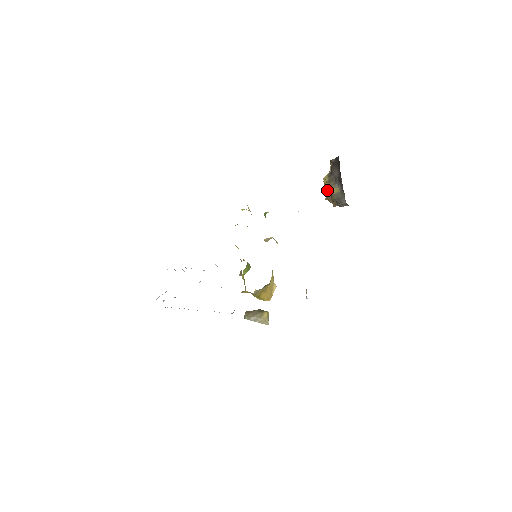
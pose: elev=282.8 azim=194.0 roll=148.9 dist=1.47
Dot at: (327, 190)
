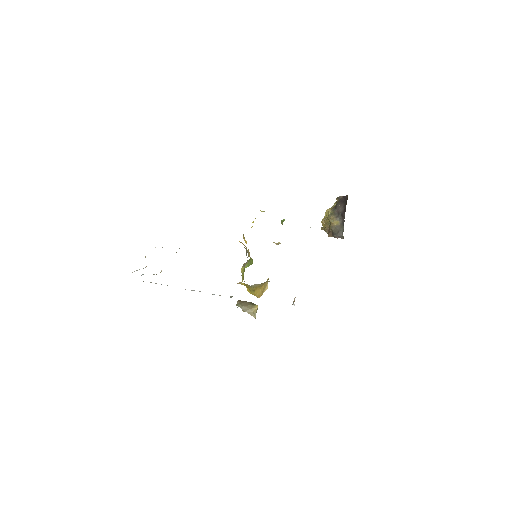
Dot at: (327, 221)
